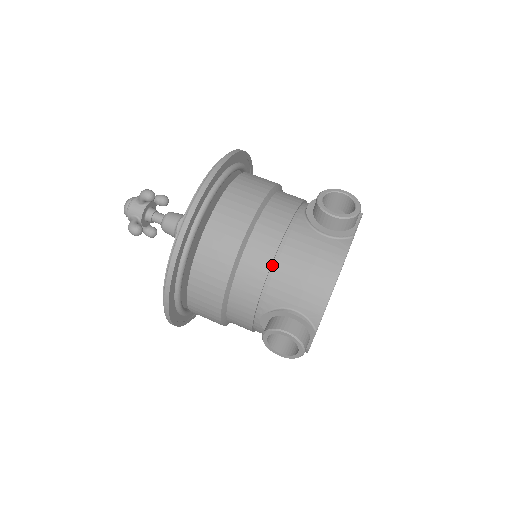
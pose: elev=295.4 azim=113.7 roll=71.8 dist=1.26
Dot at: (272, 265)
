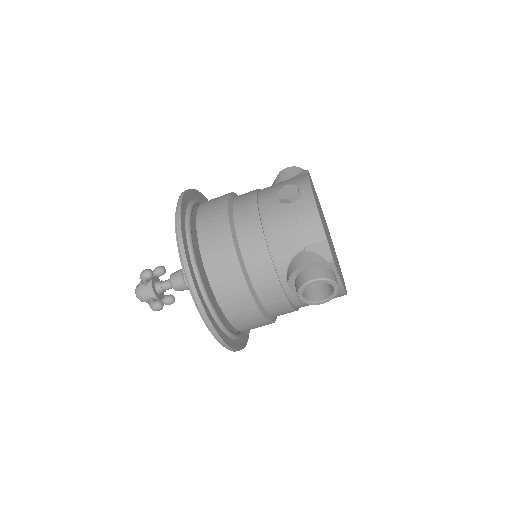
Dot at: (298, 308)
